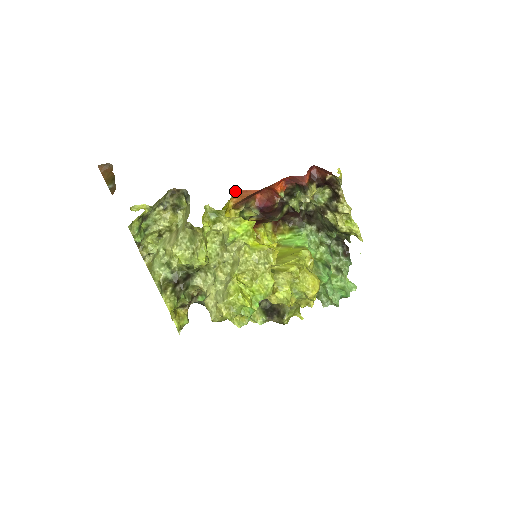
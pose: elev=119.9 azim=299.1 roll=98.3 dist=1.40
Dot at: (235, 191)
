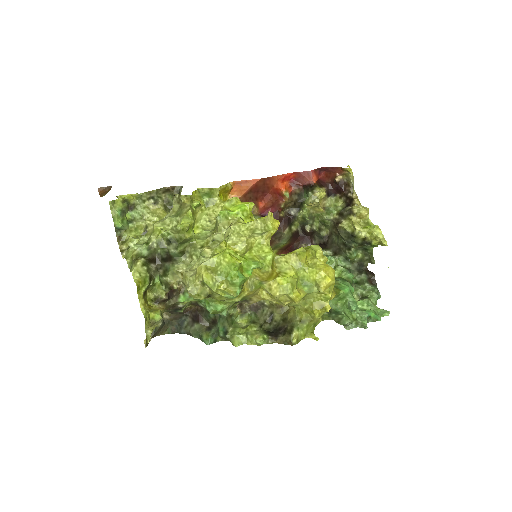
Dot at: (233, 181)
